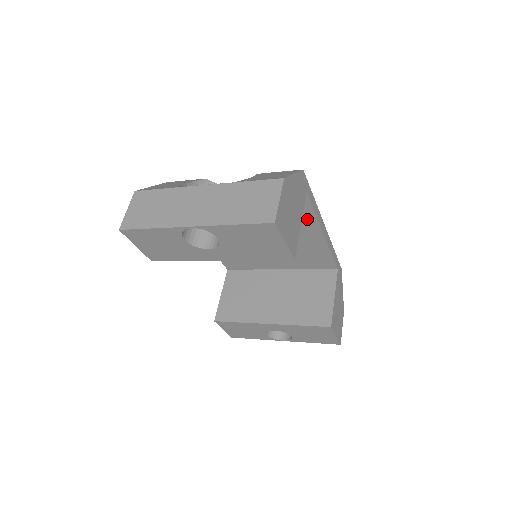
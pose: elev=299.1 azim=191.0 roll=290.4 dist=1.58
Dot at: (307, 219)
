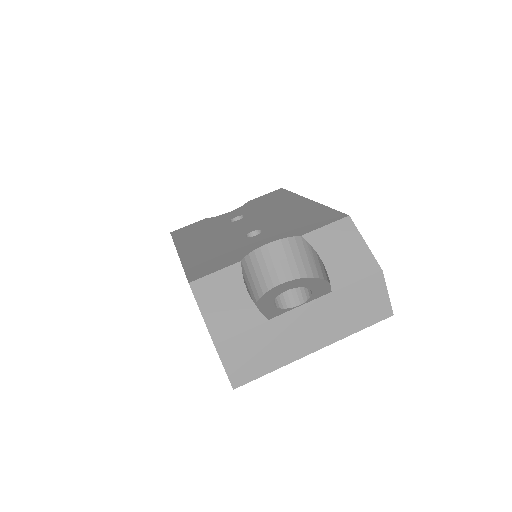
Dot at: occluded
